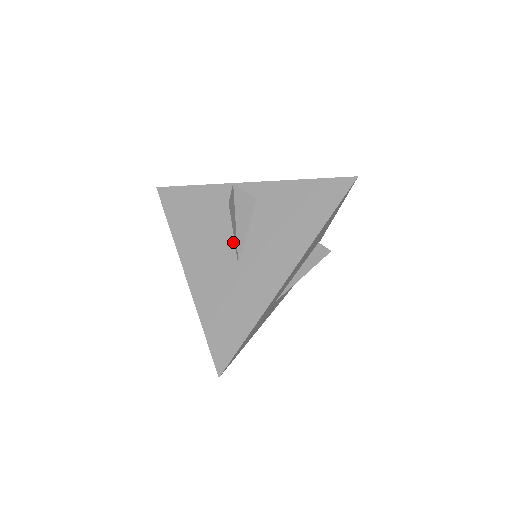
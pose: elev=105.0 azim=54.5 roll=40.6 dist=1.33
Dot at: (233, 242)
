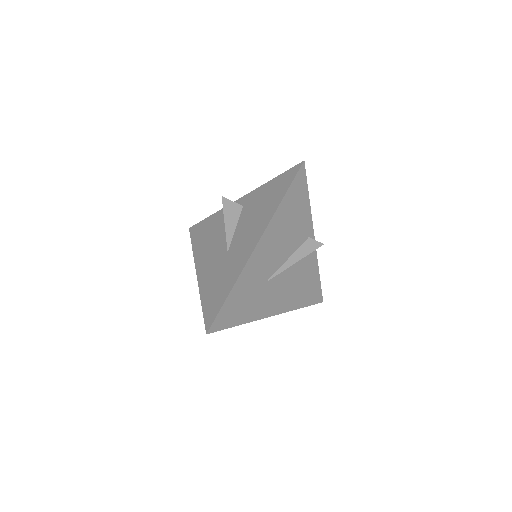
Dot at: occluded
